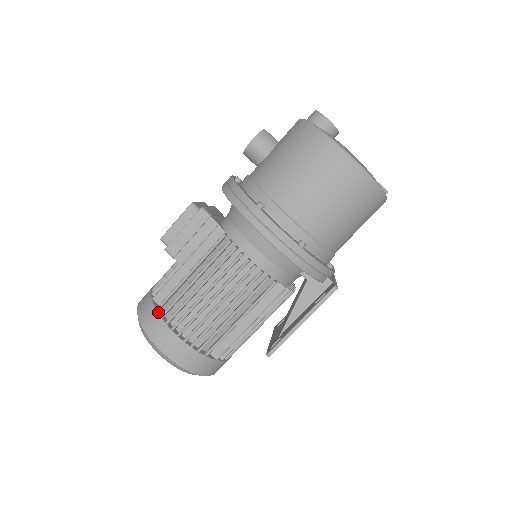
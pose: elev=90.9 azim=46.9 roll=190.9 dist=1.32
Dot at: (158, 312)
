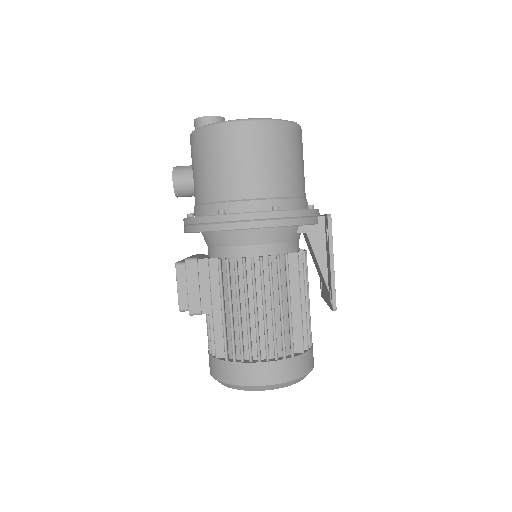
Dot at: (229, 361)
